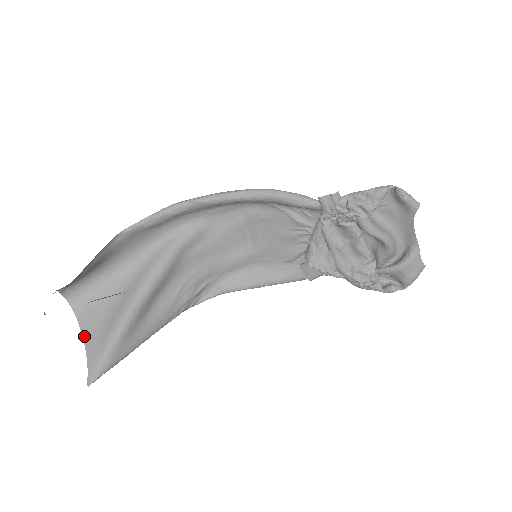
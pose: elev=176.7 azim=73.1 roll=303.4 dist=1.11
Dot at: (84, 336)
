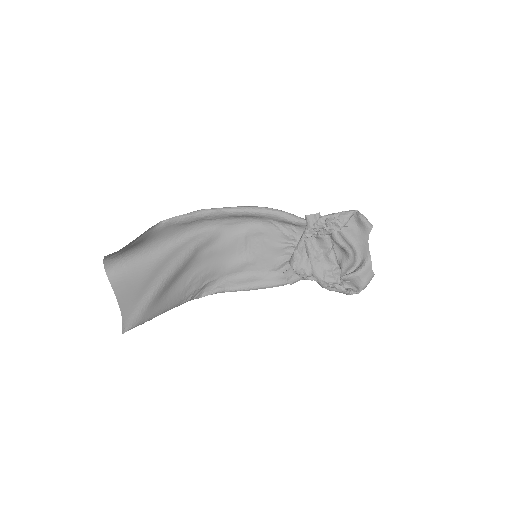
Dot at: (118, 299)
